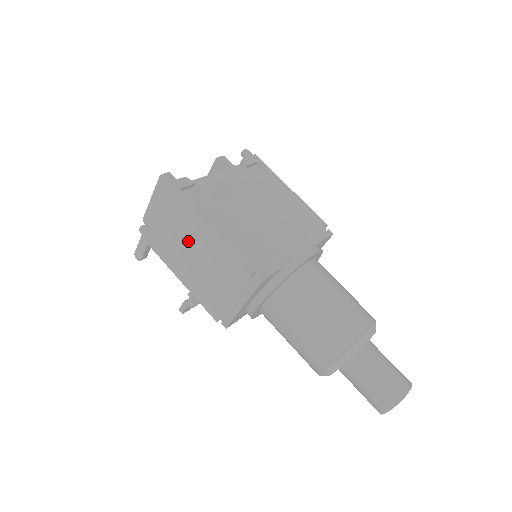
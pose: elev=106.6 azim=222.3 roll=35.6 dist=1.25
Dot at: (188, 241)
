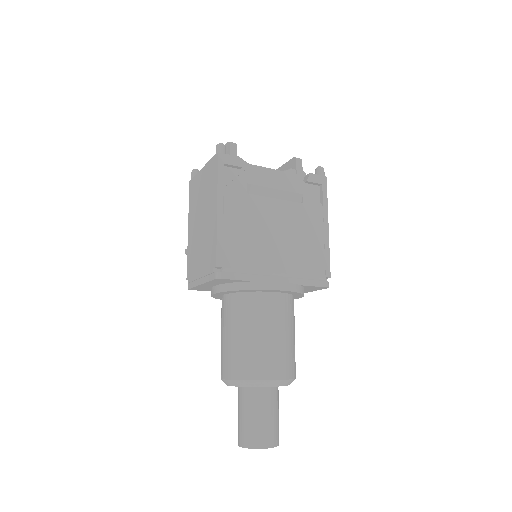
Dot at: (204, 207)
